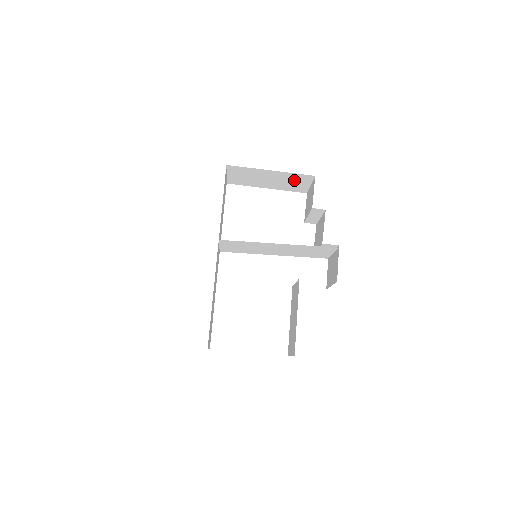
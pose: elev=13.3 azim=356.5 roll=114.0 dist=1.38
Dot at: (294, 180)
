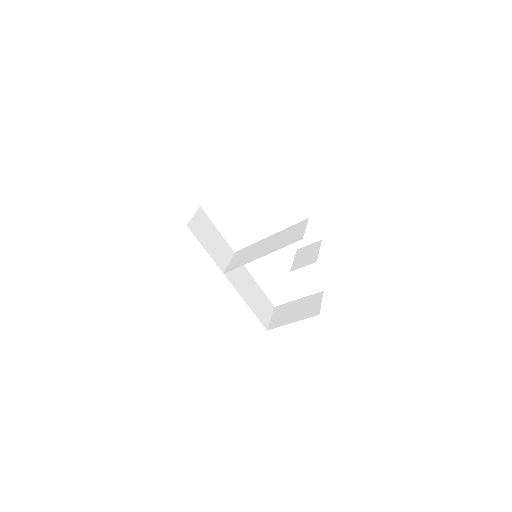
Dot at: occluded
